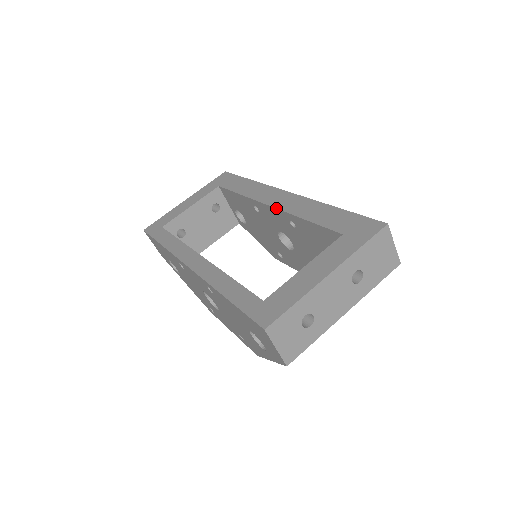
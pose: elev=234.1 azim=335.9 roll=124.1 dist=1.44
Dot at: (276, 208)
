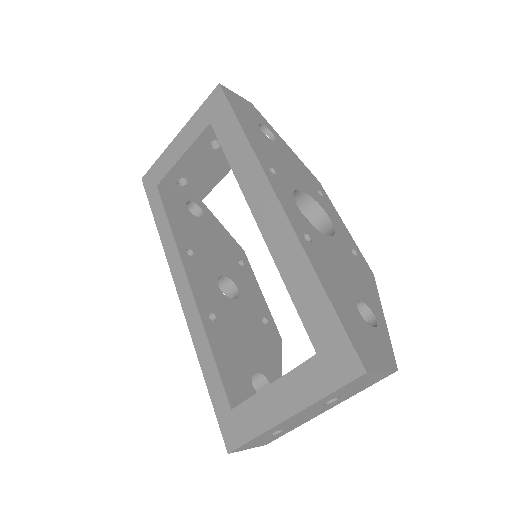
Dot at: occluded
